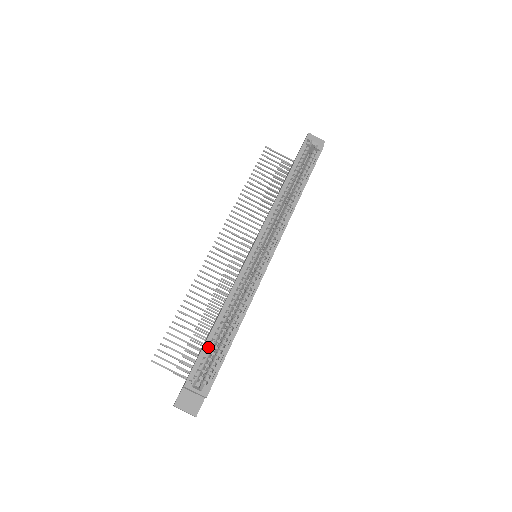
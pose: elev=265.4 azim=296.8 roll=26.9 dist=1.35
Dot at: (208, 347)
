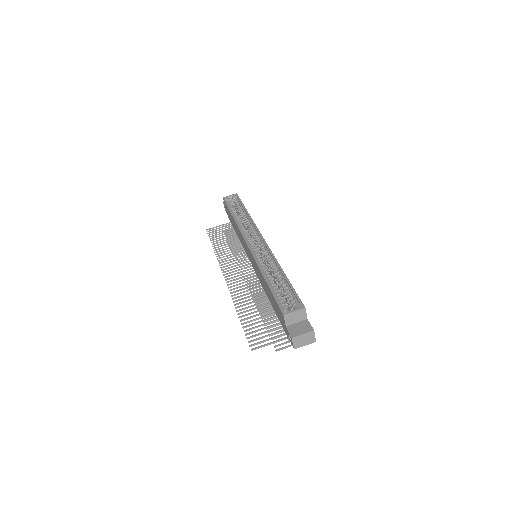
Dot at: occluded
